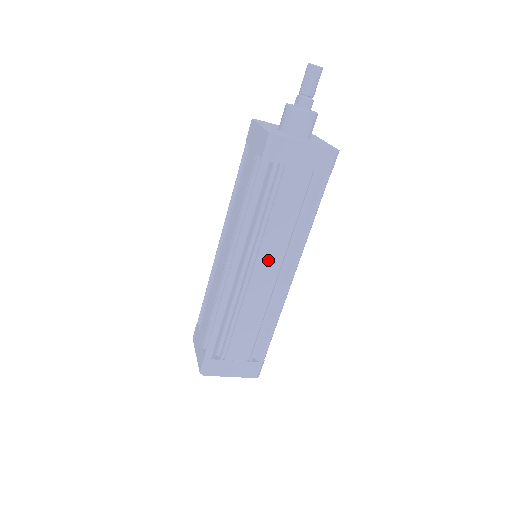
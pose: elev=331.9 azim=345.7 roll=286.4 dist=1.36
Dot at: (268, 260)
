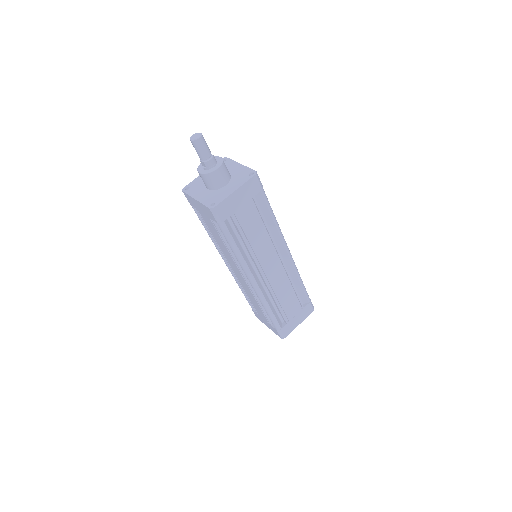
Dot at: (268, 260)
